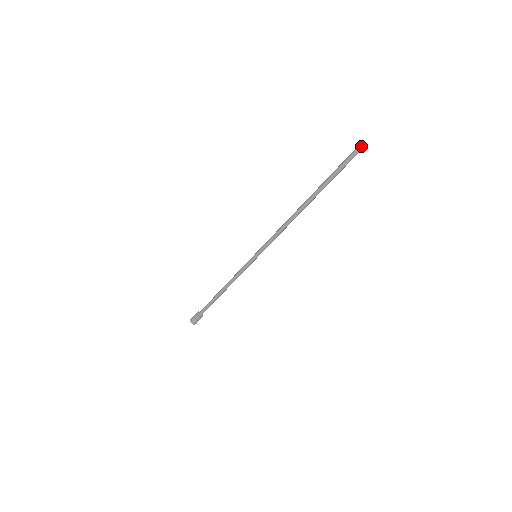
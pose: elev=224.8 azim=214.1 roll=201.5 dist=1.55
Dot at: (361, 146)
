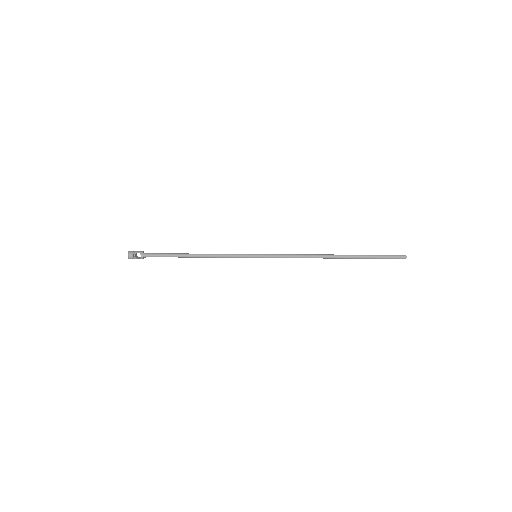
Dot at: (402, 255)
